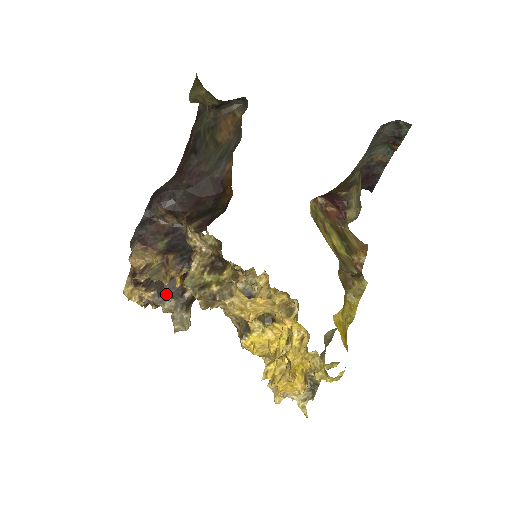
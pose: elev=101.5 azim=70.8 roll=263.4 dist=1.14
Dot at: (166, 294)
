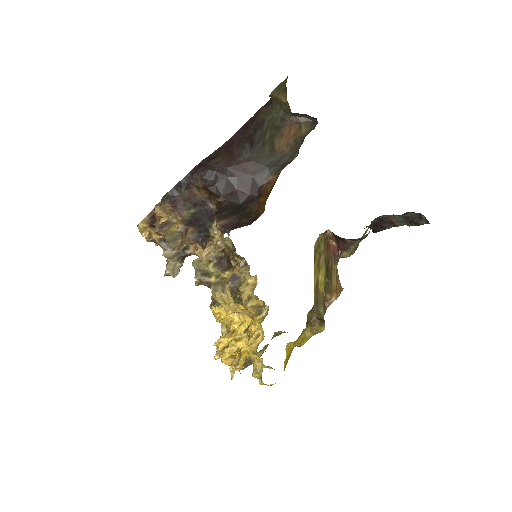
Dot at: occluded
